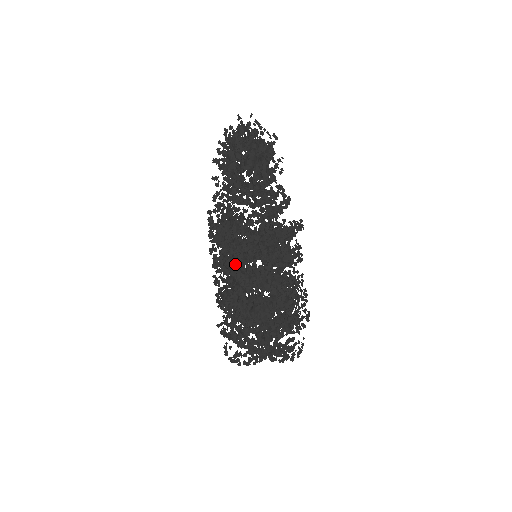
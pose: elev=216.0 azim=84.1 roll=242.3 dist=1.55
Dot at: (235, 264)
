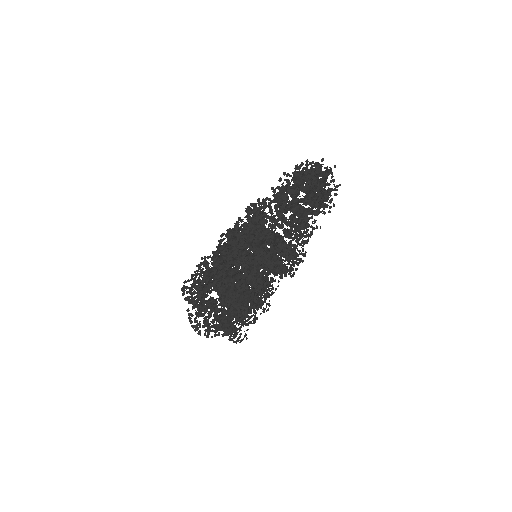
Dot at: (255, 267)
